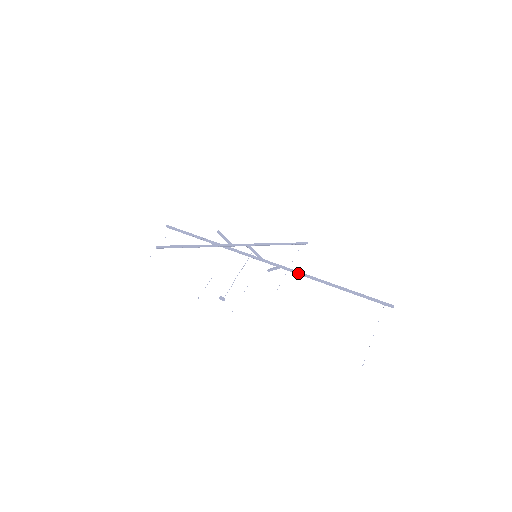
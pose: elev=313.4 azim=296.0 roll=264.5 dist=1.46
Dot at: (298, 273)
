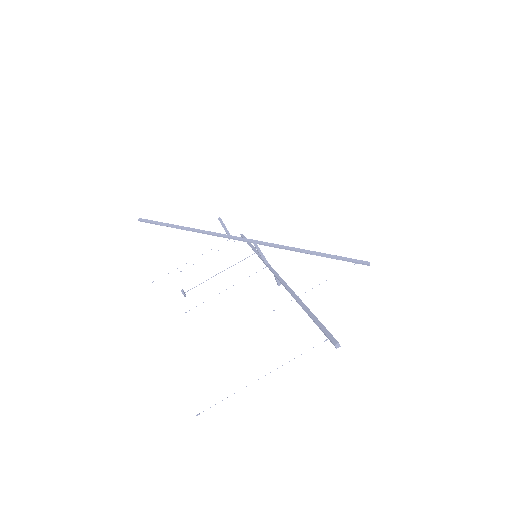
Dot at: (280, 281)
